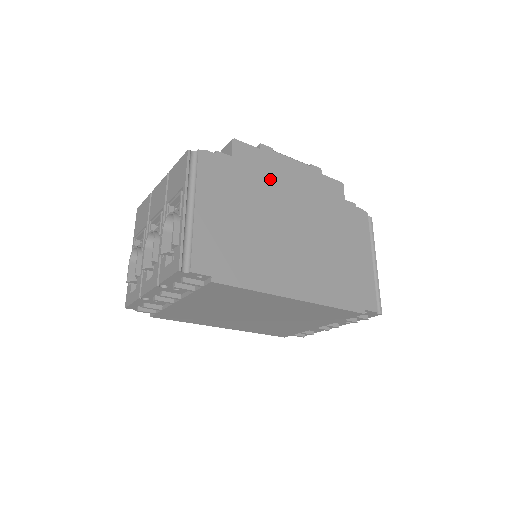
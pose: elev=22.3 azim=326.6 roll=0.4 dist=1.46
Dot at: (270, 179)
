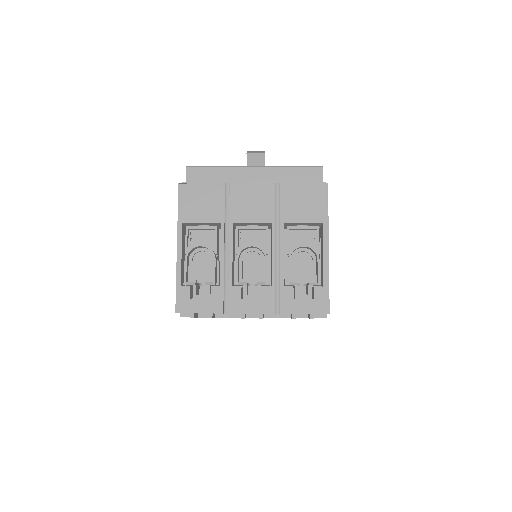
Dot at: occluded
